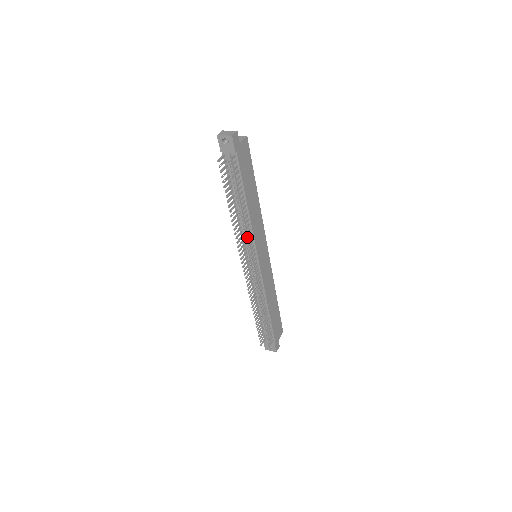
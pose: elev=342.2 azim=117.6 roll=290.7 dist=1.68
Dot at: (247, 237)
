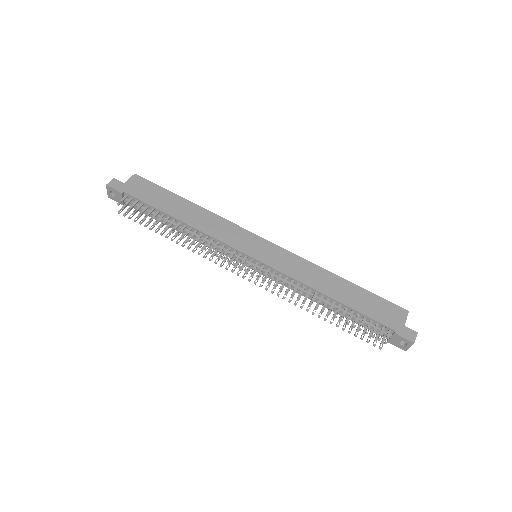
Dot at: (208, 246)
